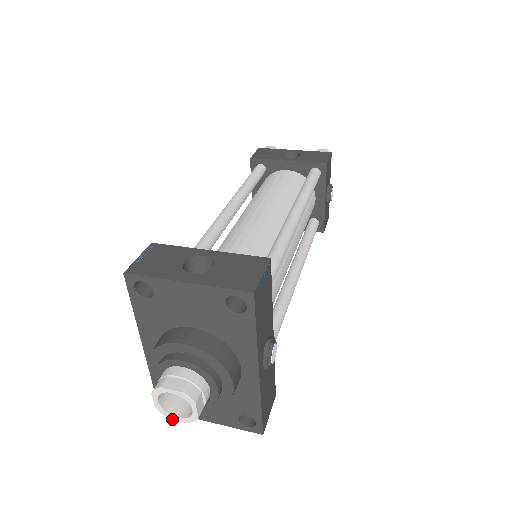
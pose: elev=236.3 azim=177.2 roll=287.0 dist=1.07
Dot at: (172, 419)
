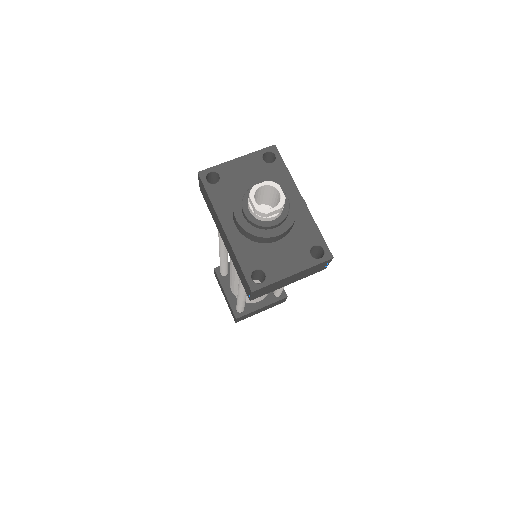
Dot at: (270, 212)
